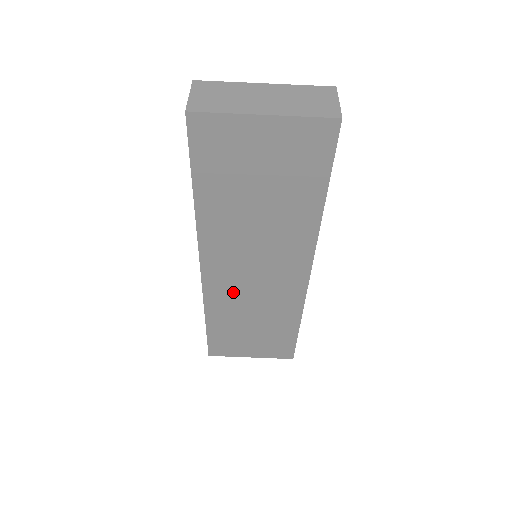
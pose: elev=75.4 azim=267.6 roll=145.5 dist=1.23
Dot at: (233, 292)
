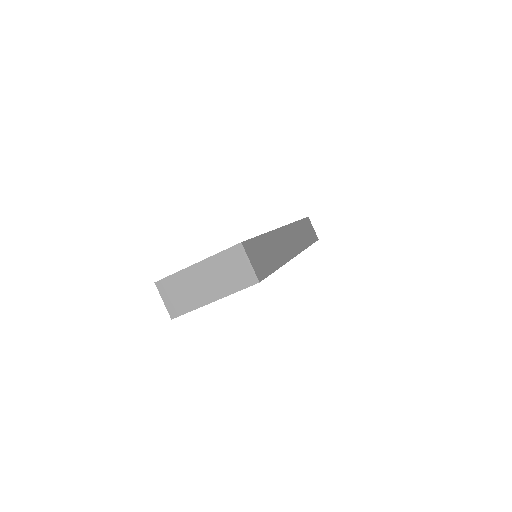
Dot at: occluded
